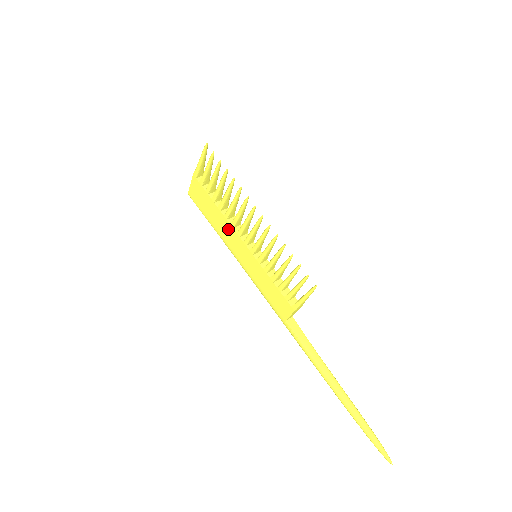
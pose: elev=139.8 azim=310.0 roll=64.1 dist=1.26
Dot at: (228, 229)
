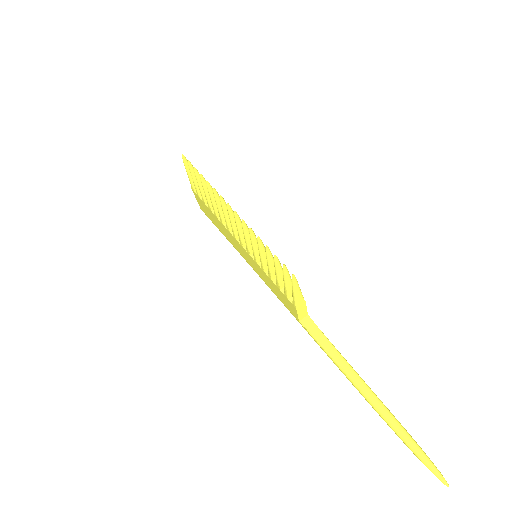
Dot at: (229, 234)
